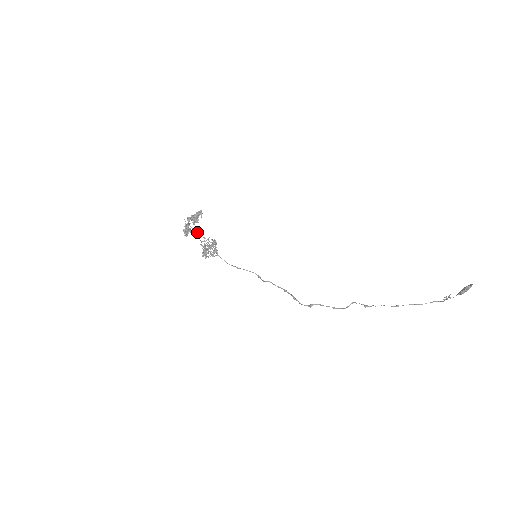
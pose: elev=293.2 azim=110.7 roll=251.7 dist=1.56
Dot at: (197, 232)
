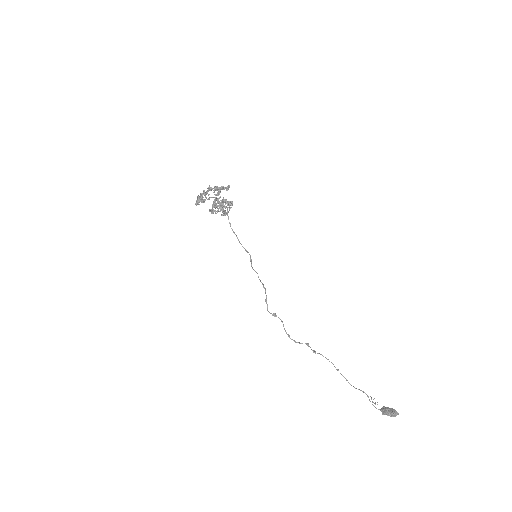
Dot at: (214, 197)
